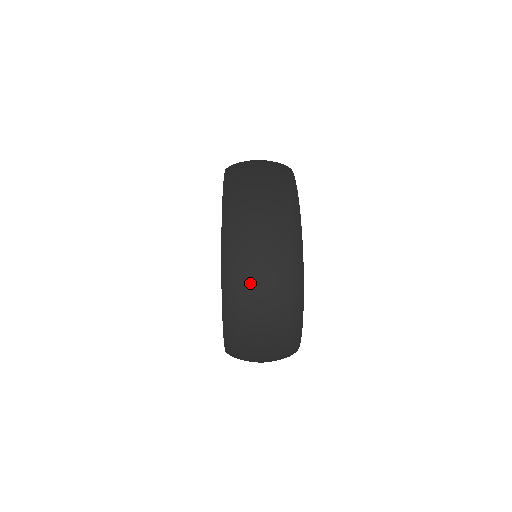
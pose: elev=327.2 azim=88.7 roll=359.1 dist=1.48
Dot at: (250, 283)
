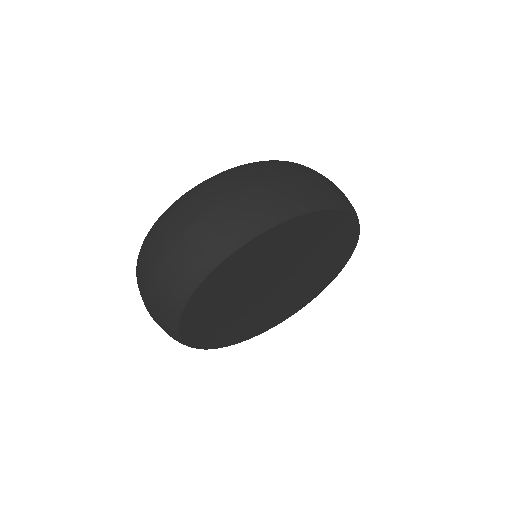
Dot at: (181, 219)
